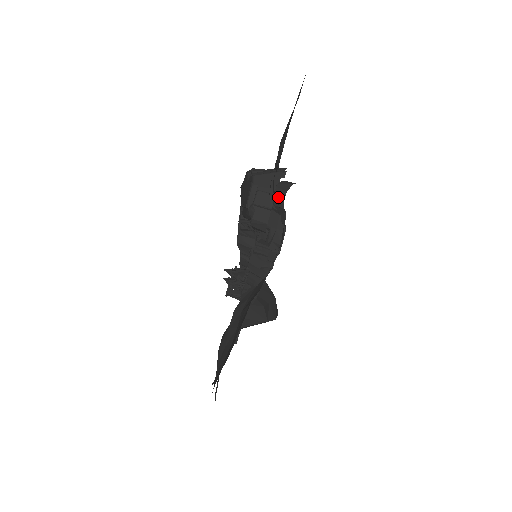
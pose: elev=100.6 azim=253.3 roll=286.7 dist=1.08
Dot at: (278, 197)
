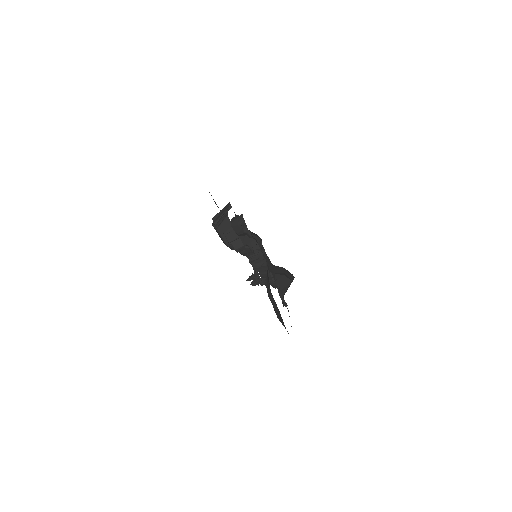
Dot at: (237, 230)
